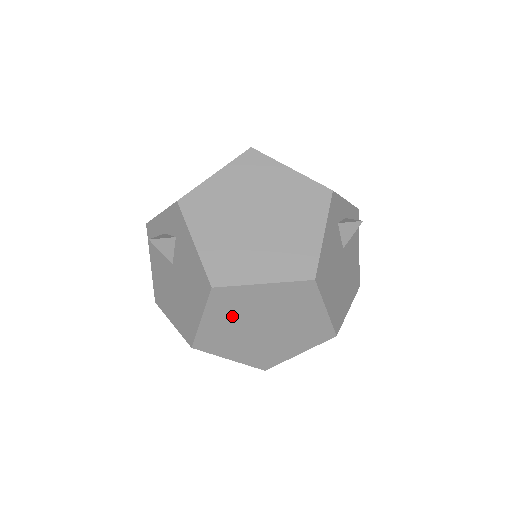
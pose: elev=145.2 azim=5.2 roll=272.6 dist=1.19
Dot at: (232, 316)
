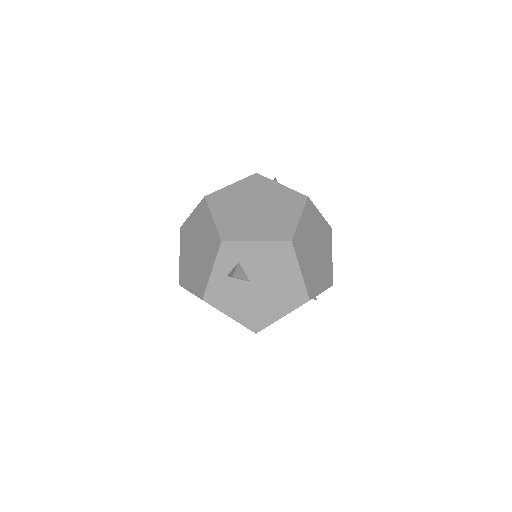
Dot at: (306, 255)
